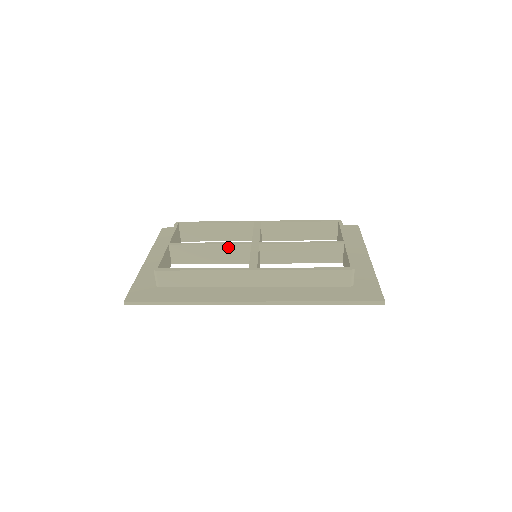
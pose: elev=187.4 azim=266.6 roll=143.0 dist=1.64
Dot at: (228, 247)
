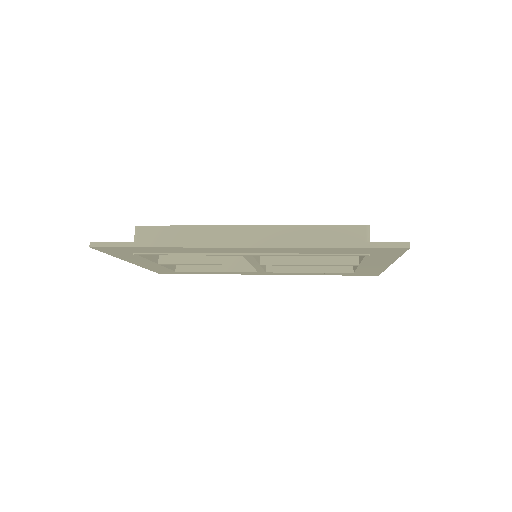
Dot at: occluded
